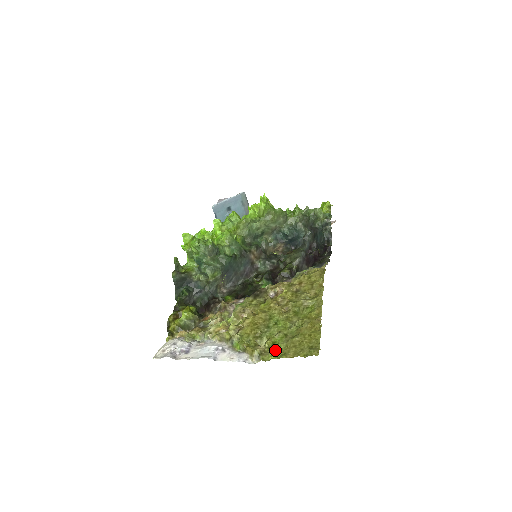
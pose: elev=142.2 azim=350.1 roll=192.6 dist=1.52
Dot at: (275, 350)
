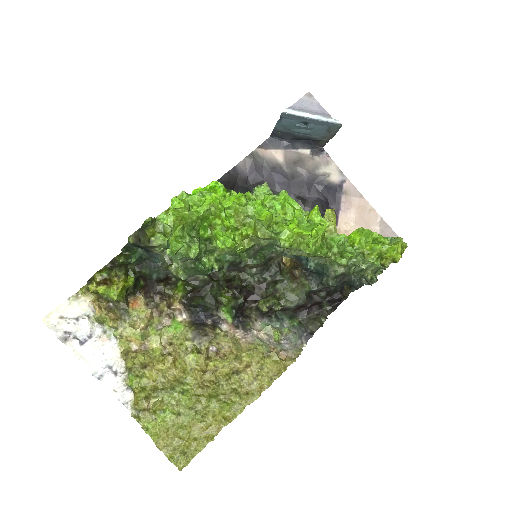
Dot at: (157, 419)
